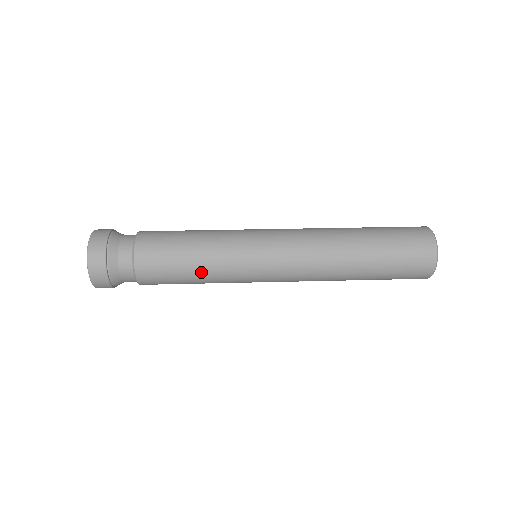
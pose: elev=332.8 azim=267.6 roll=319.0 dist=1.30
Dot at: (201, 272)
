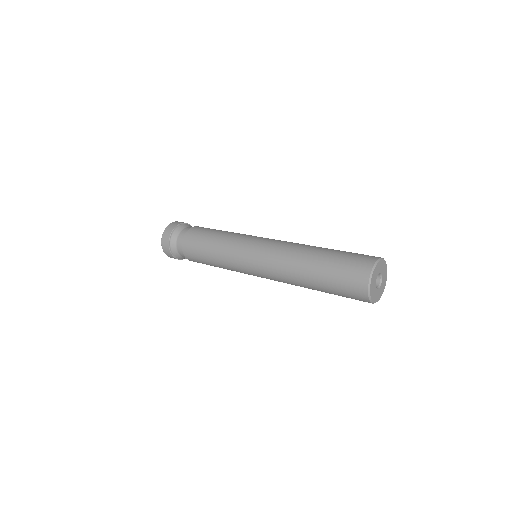
Dot at: occluded
